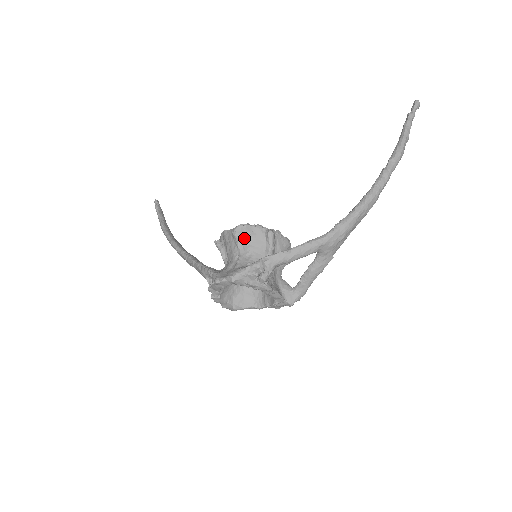
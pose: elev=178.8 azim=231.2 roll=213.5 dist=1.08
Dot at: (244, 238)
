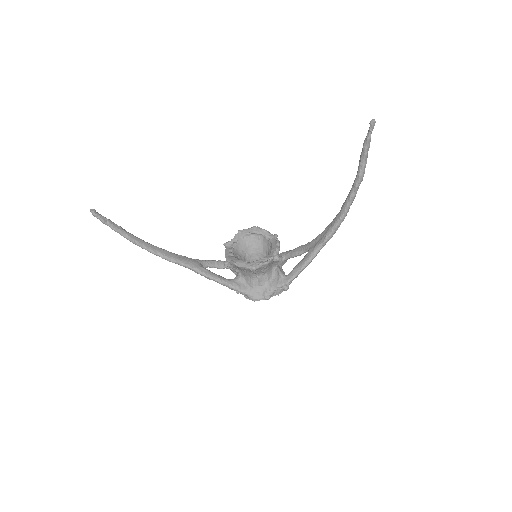
Dot at: (261, 270)
